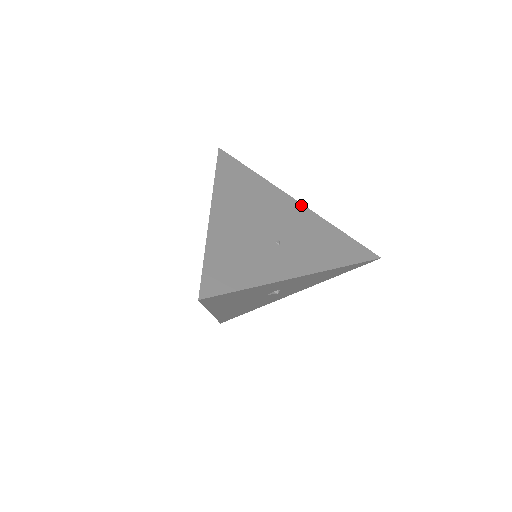
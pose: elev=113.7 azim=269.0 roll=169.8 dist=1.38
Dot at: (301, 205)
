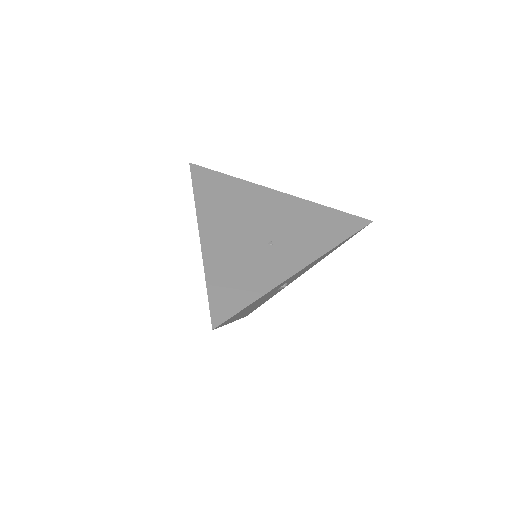
Dot at: (283, 194)
